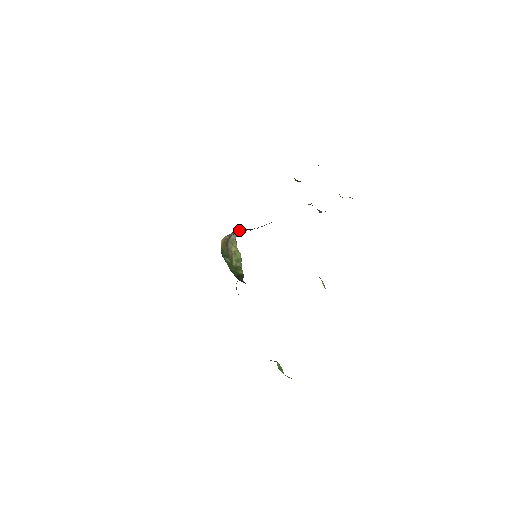
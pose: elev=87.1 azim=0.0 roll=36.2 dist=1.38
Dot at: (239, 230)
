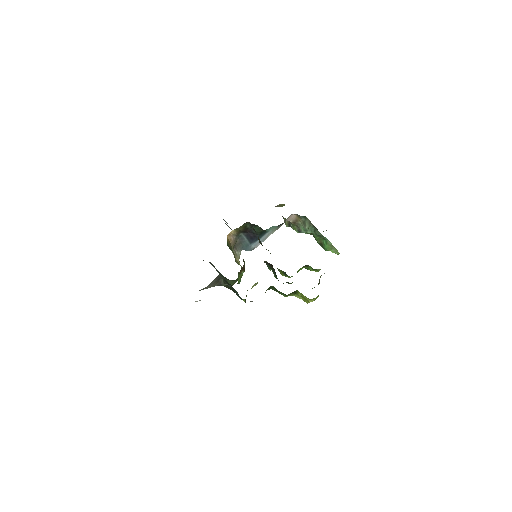
Dot at: (242, 238)
